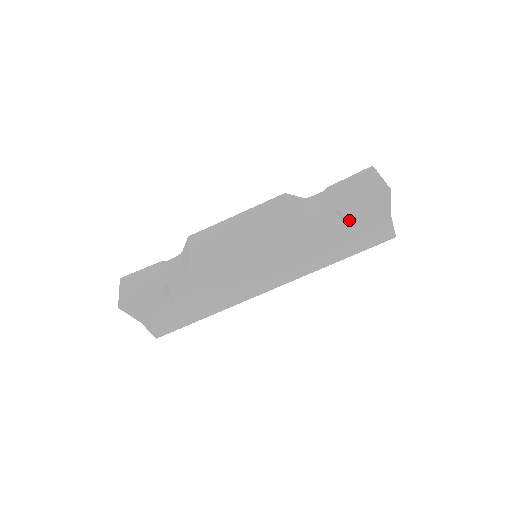
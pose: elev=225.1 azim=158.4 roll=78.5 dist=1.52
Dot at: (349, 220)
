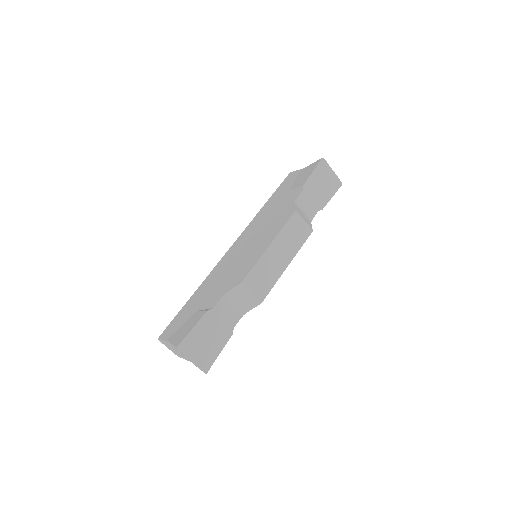
Dot at: occluded
